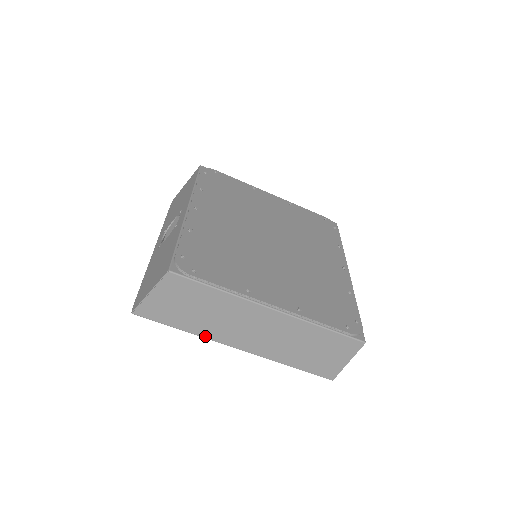
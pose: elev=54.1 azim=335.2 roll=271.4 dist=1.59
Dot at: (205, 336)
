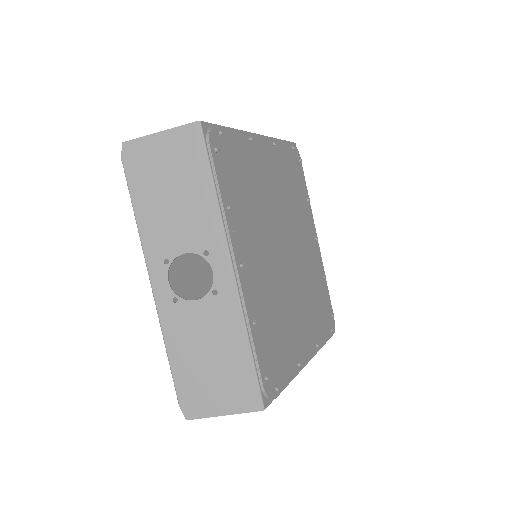
Dot at: occluded
